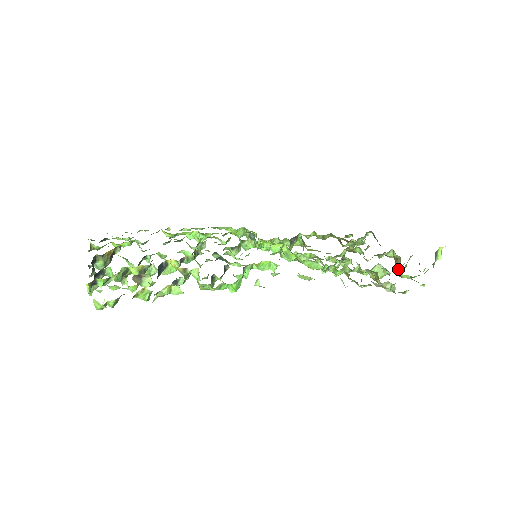
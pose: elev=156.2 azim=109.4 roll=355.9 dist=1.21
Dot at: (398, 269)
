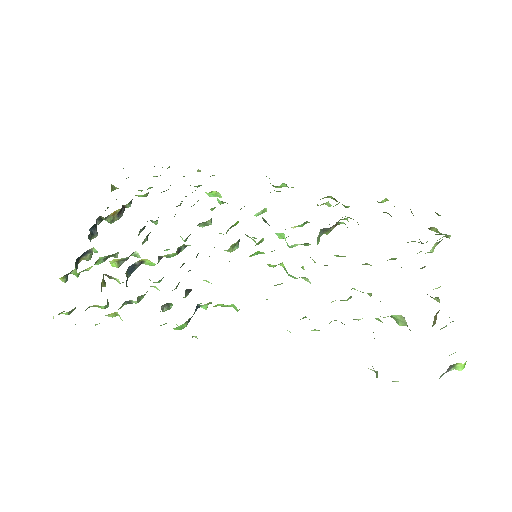
Dot at: (432, 325)
